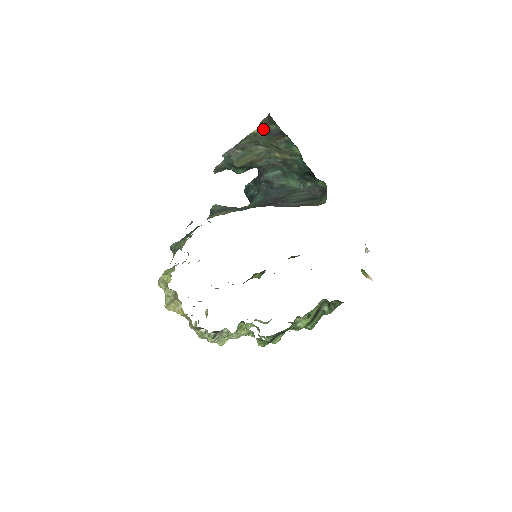
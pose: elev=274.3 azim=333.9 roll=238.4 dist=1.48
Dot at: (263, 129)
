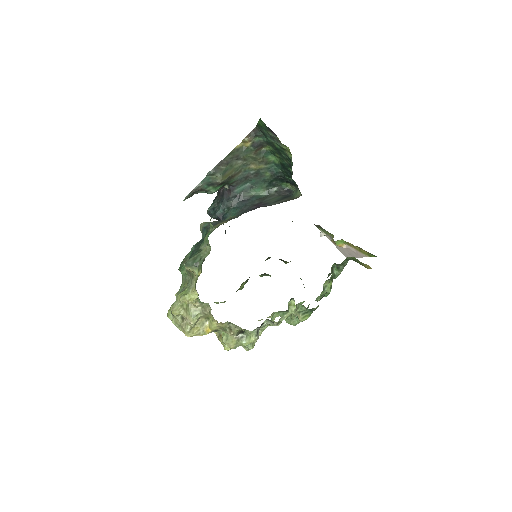
Dot at: (246, 143)
